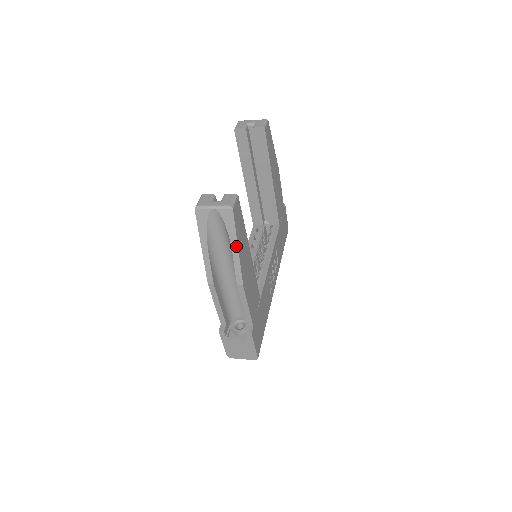
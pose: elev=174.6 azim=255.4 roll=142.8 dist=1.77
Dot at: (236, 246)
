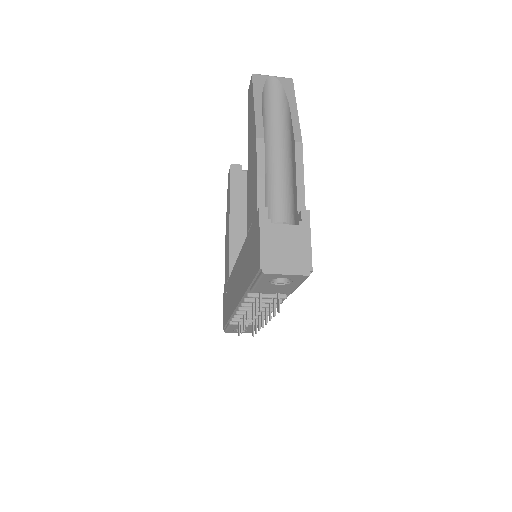
Dot at: (295, 106)
